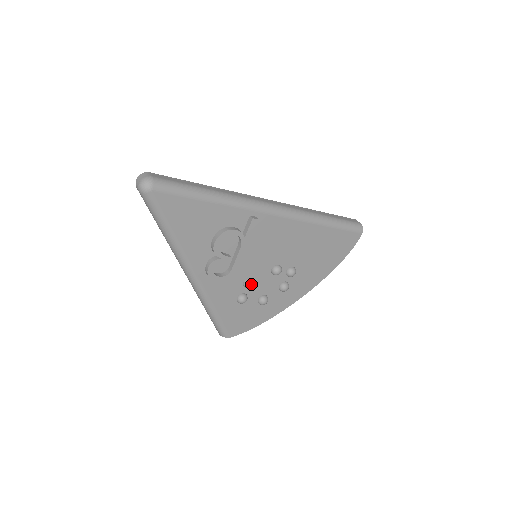
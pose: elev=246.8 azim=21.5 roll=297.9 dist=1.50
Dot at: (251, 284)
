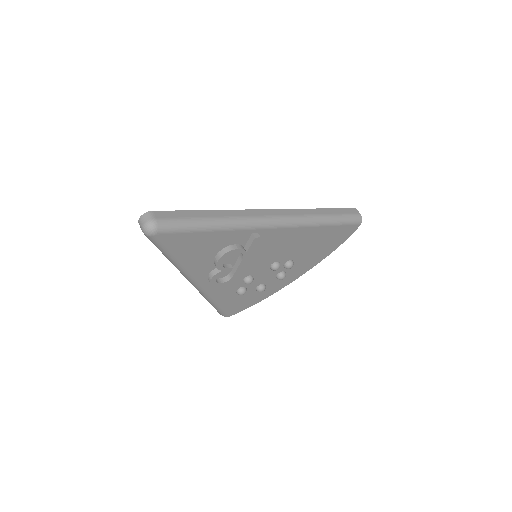
Dot at: (251, 282)
